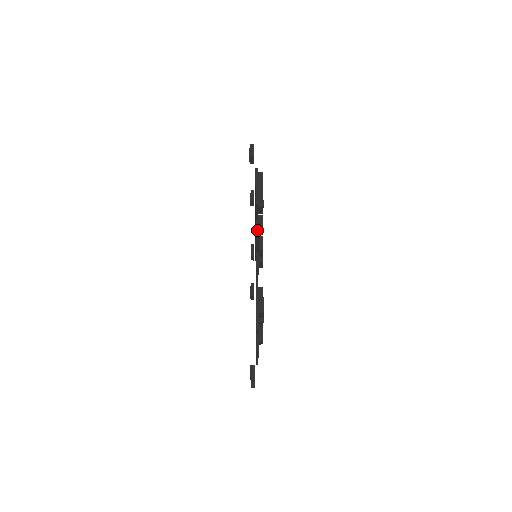
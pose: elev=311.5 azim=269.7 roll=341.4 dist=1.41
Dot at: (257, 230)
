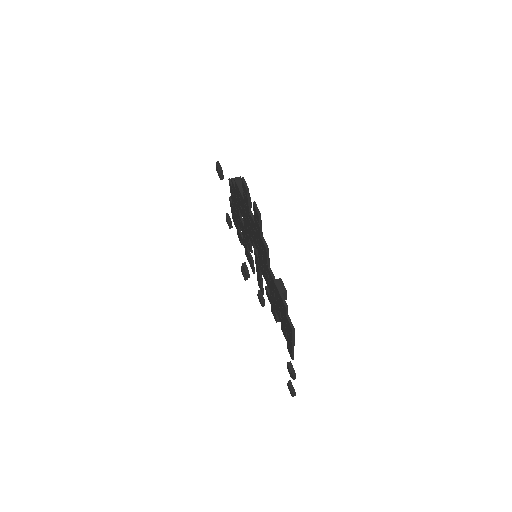
Dot at: (257, 209)
